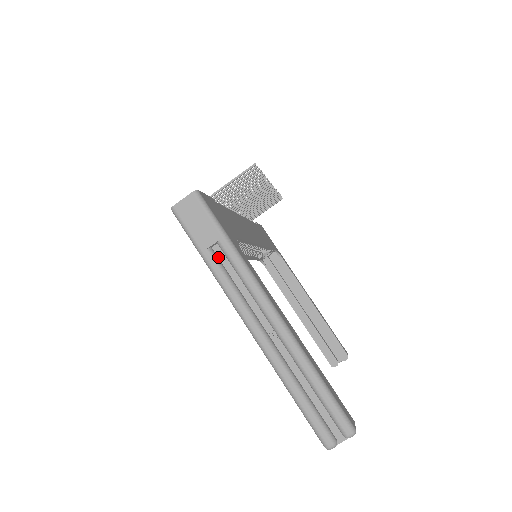
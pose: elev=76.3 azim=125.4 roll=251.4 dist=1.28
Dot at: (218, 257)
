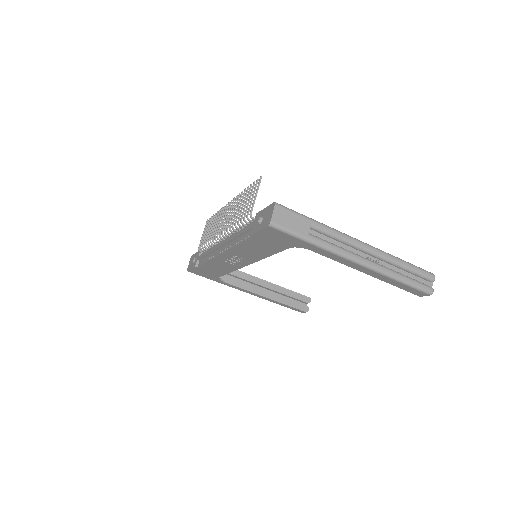
Dot at: (314, 236)
